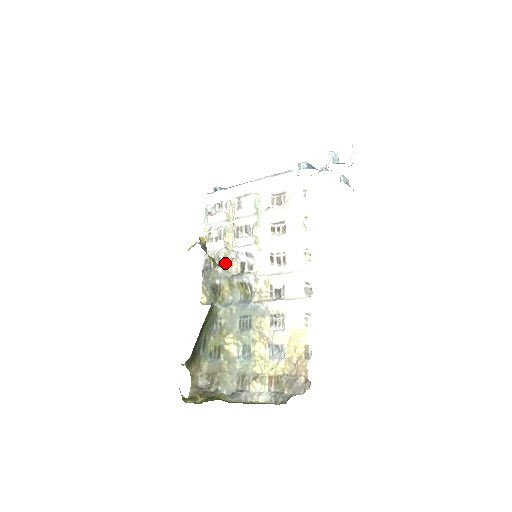
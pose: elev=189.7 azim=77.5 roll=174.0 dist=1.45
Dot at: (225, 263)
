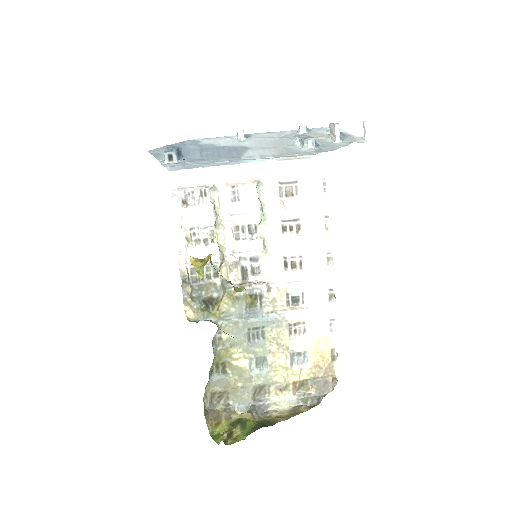
Dot at: (219, 270)
